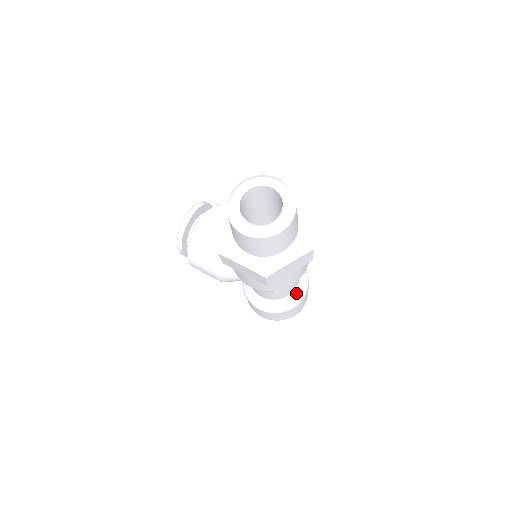
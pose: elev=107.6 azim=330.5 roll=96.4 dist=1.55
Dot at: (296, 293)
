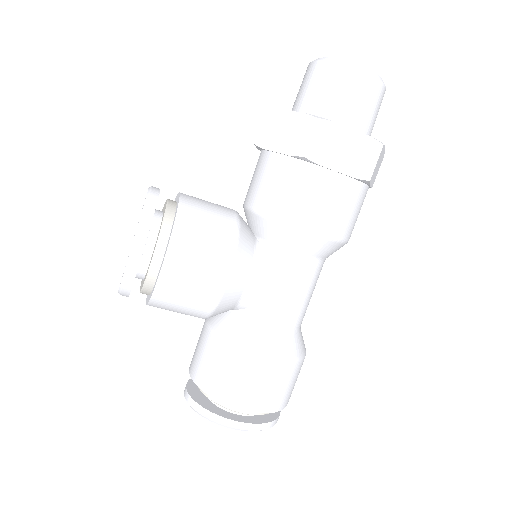
Dot at: (301, 332)
